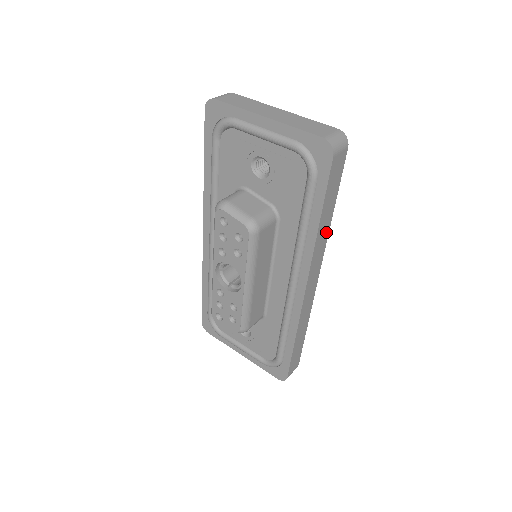
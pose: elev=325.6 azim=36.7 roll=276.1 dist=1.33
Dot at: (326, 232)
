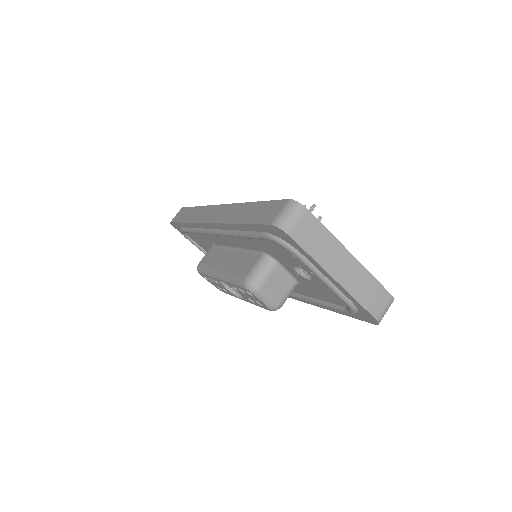
Dot at: occluded
